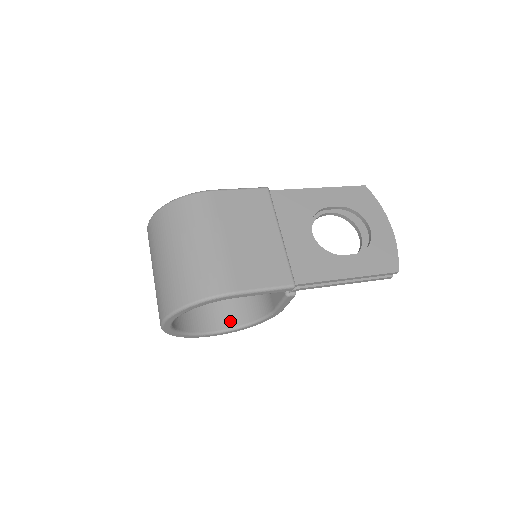
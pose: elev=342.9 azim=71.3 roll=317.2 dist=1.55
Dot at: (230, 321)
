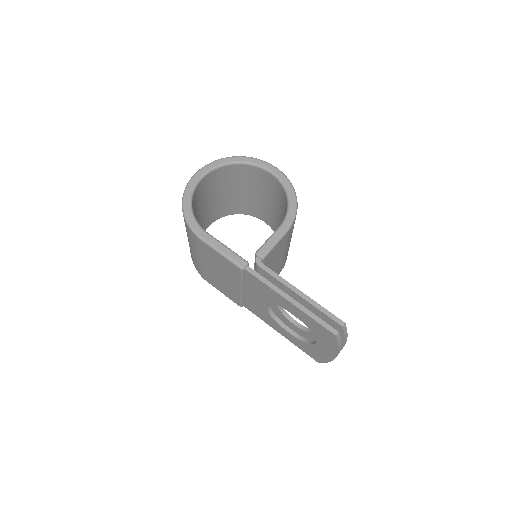
Dot at: (272, 226)
